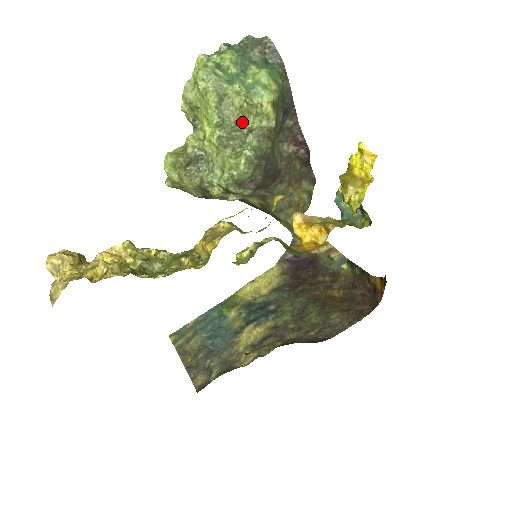
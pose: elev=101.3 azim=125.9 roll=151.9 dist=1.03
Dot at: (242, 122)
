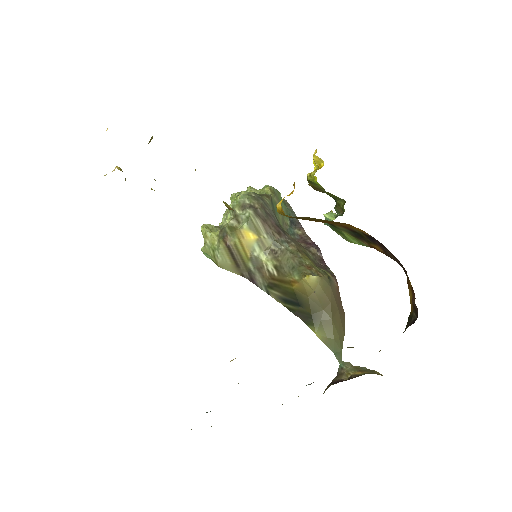
Dot at: occluded
